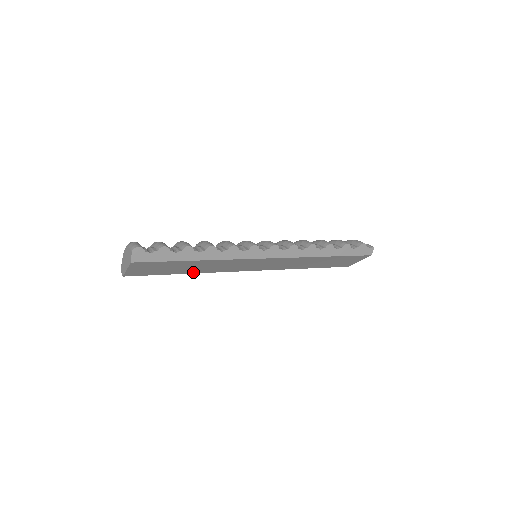
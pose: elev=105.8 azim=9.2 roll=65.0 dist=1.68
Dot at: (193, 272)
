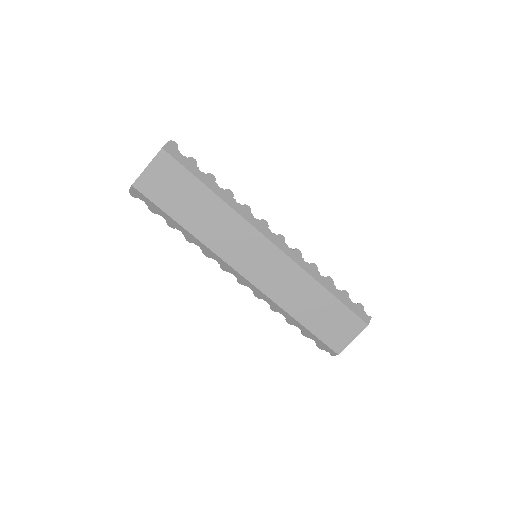
Dot at: (193, 230)
